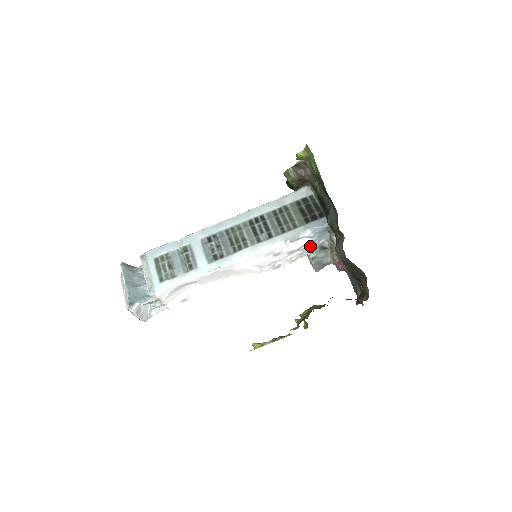
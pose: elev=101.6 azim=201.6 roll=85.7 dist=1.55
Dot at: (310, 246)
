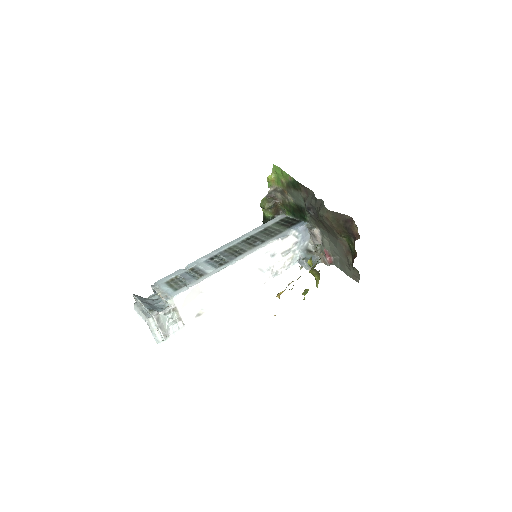
Dot at: (298, 249)
